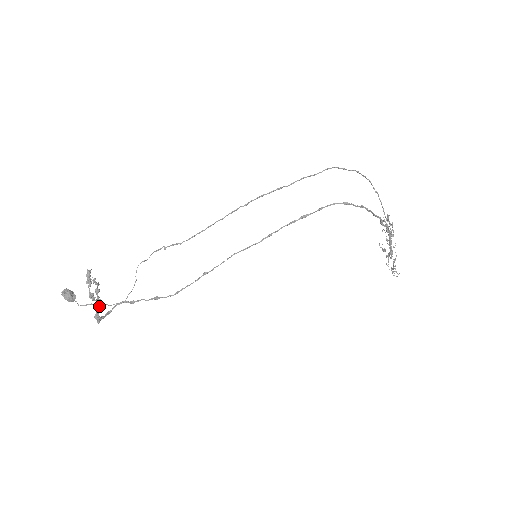
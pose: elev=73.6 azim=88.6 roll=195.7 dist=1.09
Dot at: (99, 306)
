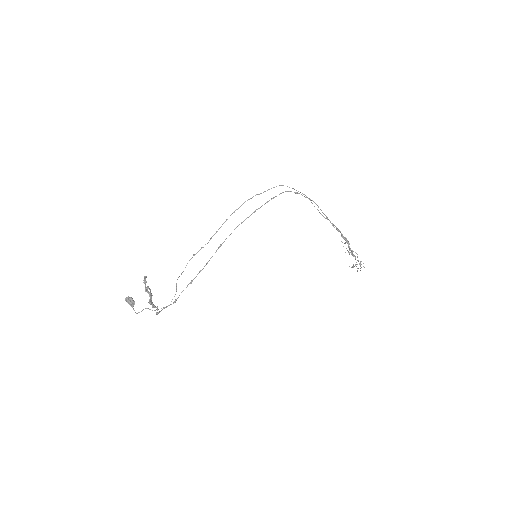
Dot at: occluded
